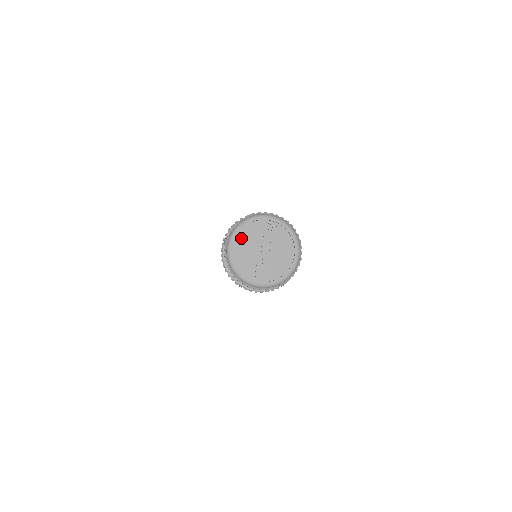
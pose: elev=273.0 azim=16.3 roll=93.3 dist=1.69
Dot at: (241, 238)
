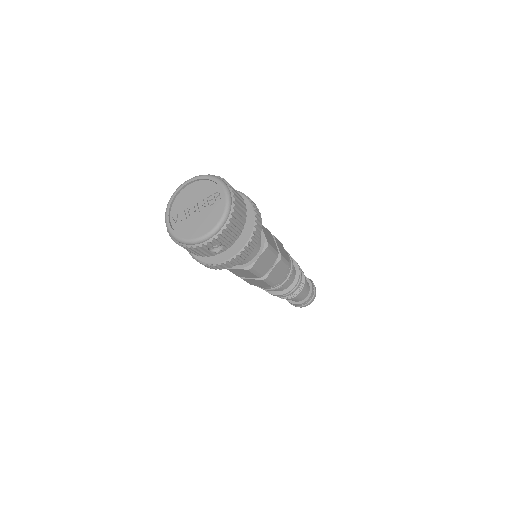
Dot at: (196, 186)
